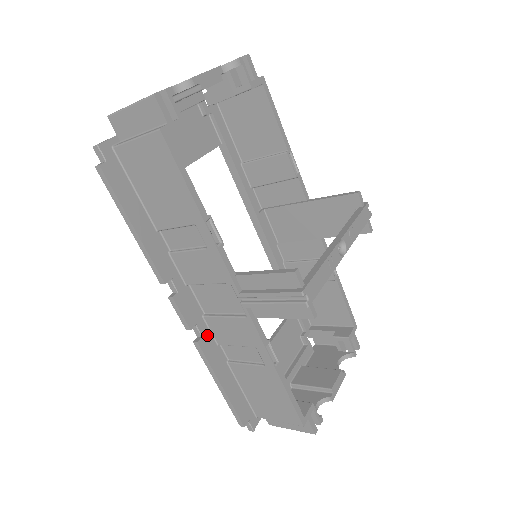
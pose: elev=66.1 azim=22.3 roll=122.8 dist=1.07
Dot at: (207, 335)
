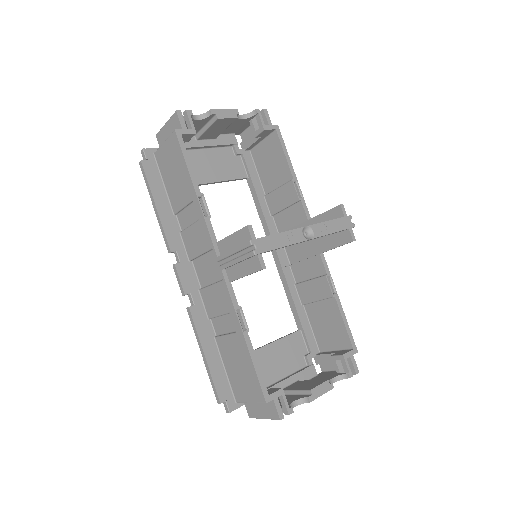
Dot at: (200, 306)
